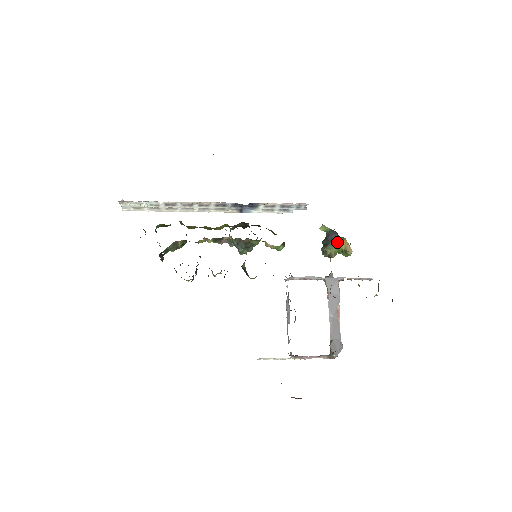
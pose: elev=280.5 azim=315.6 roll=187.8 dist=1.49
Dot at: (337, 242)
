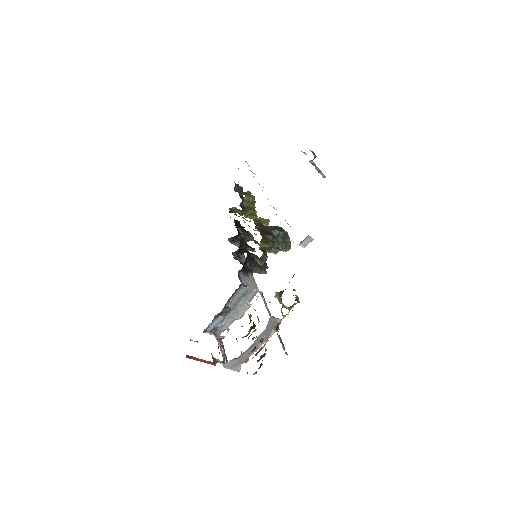
Dot at: occluded
